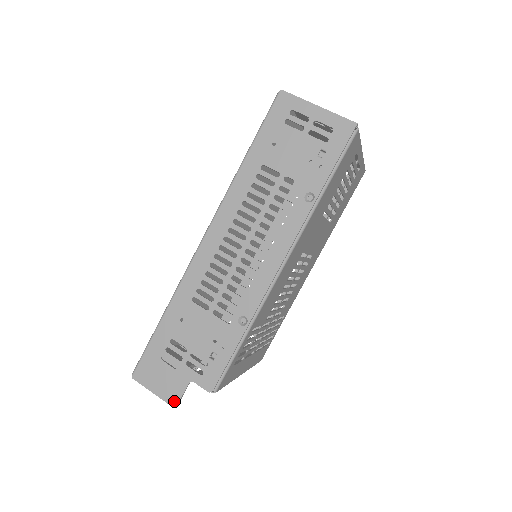
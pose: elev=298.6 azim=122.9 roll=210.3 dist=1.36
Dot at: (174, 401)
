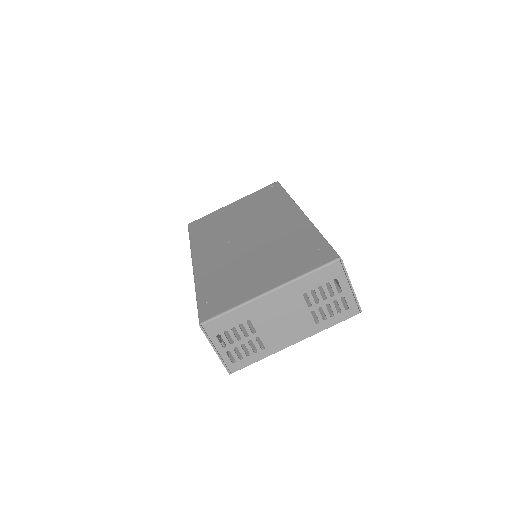
Dot at: occluded
